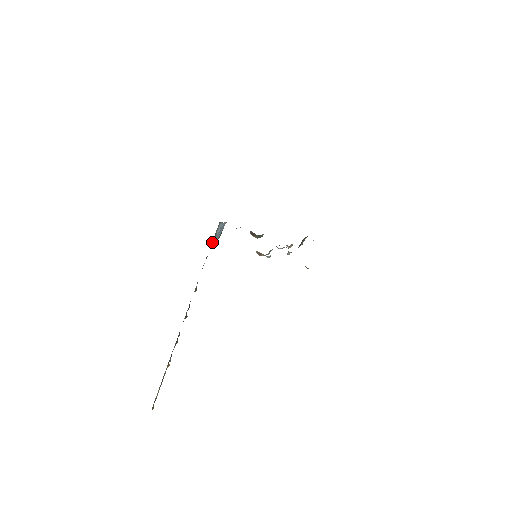
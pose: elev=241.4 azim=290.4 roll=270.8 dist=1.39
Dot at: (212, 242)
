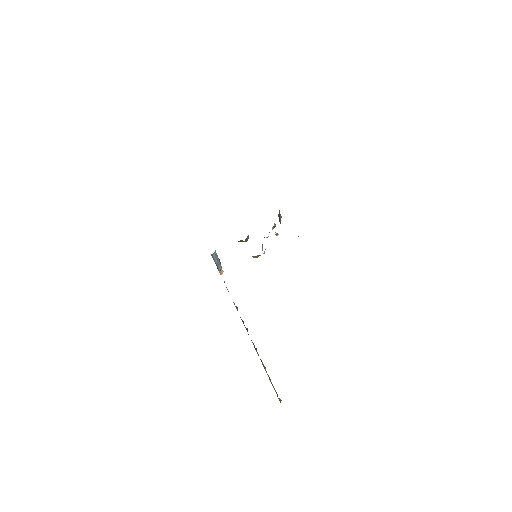
Dot at: occluded
